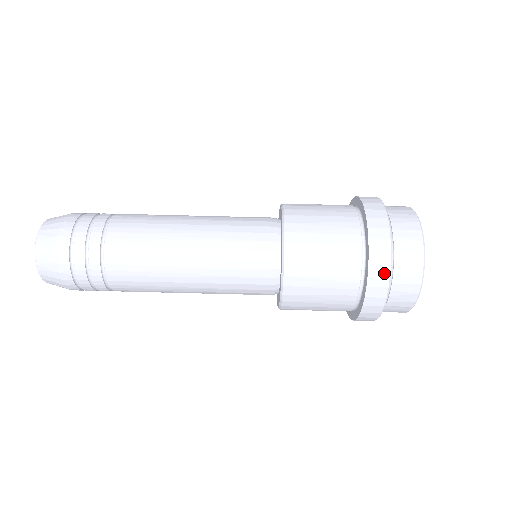
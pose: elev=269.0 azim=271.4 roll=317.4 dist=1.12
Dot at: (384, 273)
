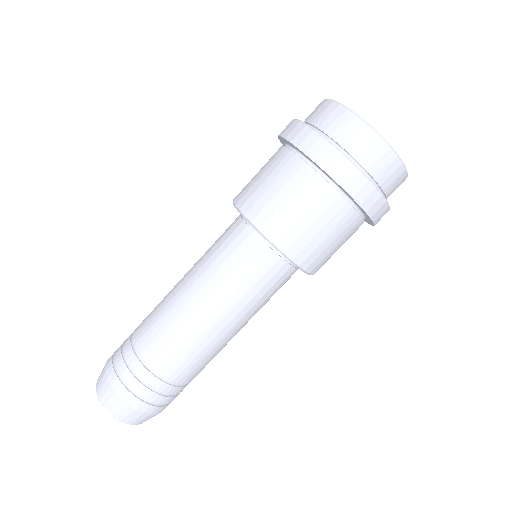
Dot at: (370, 191)
